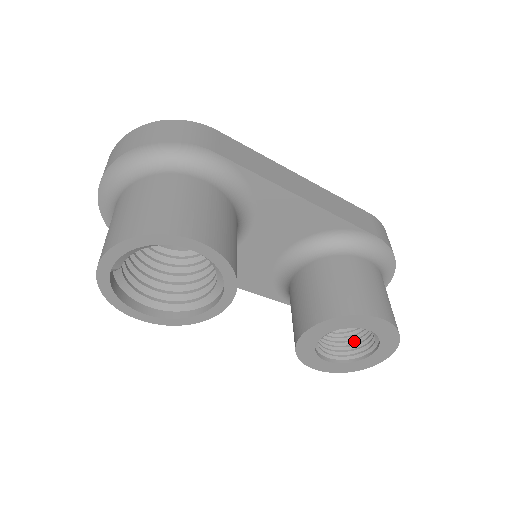
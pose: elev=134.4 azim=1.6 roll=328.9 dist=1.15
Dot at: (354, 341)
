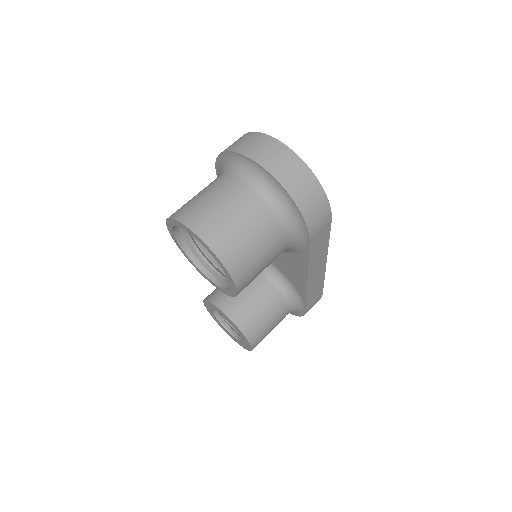
Dot at: occluded
